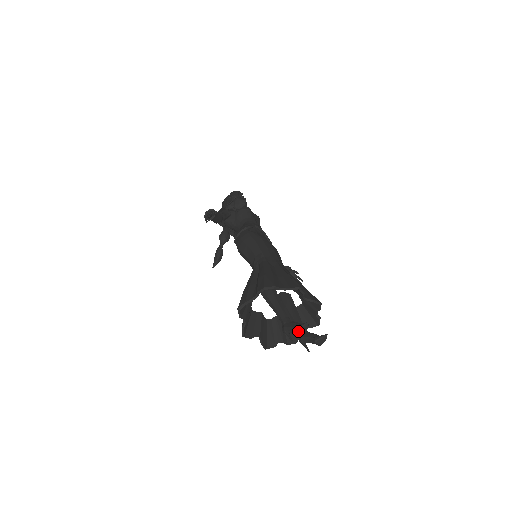
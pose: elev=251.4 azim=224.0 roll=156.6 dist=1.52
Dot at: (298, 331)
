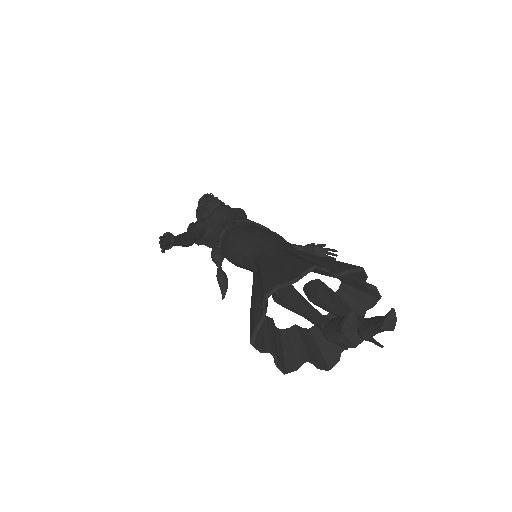
Dot at: (345, 330)
